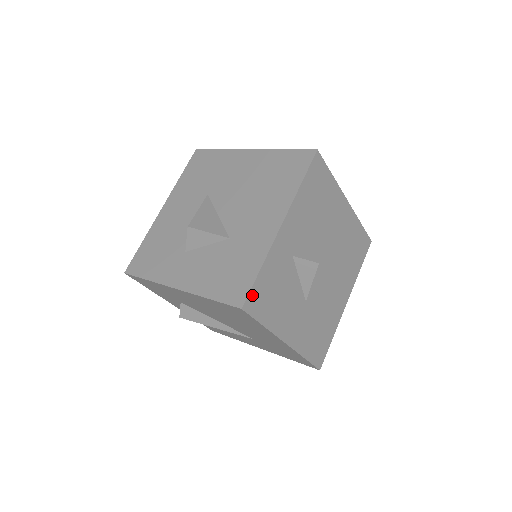
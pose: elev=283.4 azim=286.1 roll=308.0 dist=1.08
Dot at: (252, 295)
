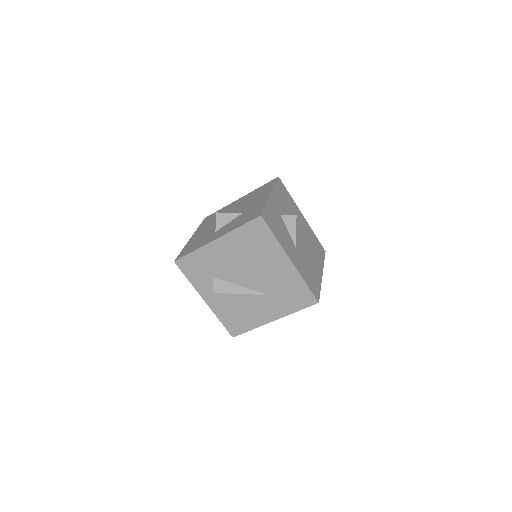
Dot at: (264, 214)
